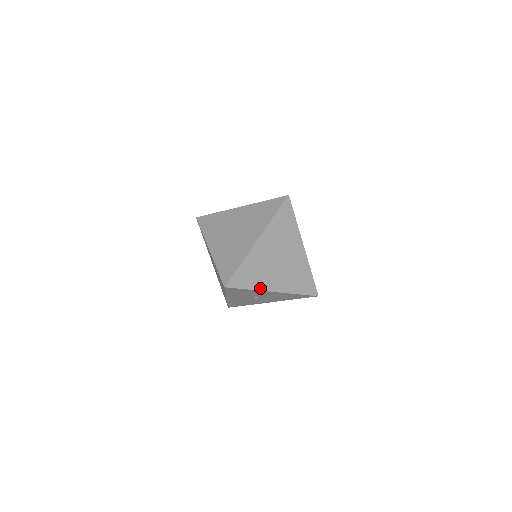
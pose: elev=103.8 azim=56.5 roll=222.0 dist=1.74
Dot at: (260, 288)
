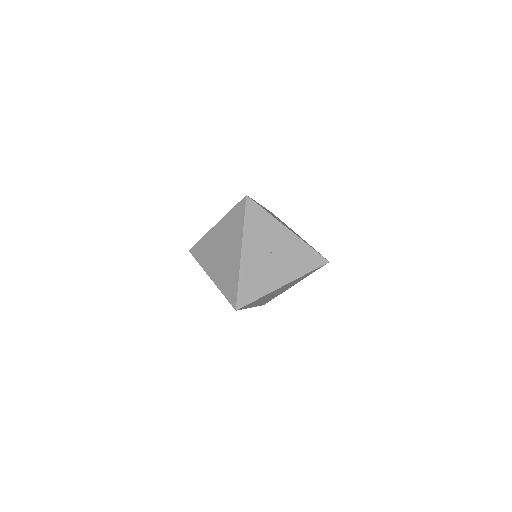
Dot at: (276, 219)
